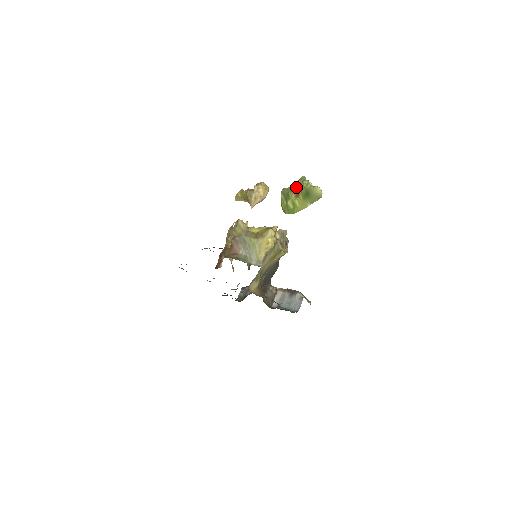
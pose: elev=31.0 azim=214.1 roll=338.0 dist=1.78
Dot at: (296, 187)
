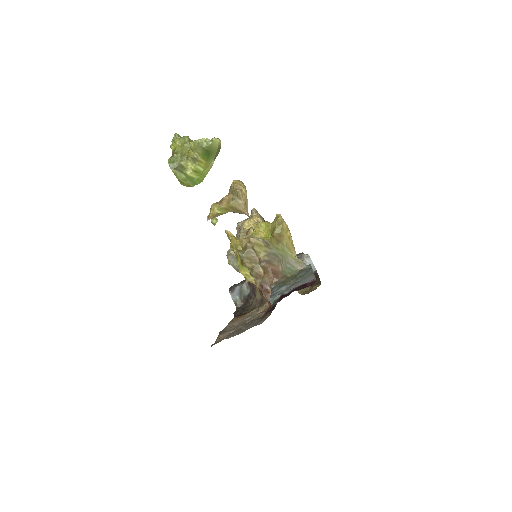
Dot at: (181, 152)
